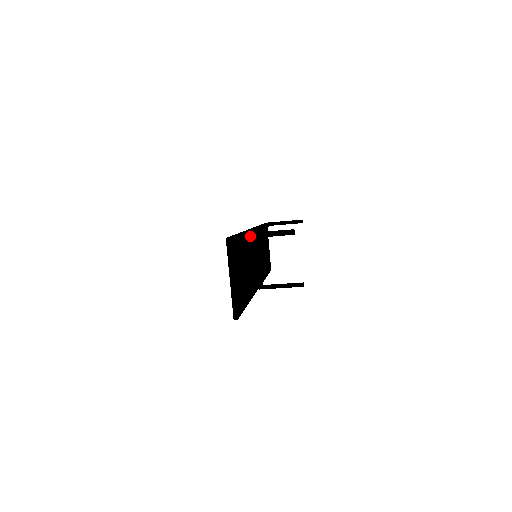
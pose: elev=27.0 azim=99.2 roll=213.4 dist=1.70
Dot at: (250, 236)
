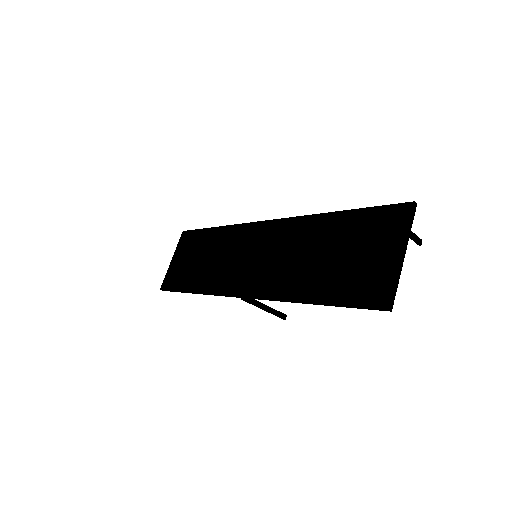
Dot at: occluded
